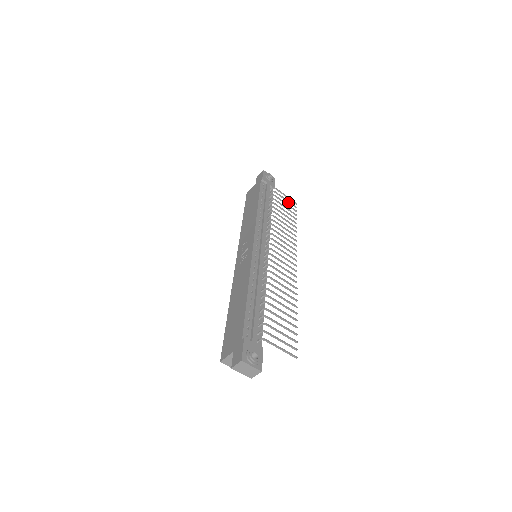
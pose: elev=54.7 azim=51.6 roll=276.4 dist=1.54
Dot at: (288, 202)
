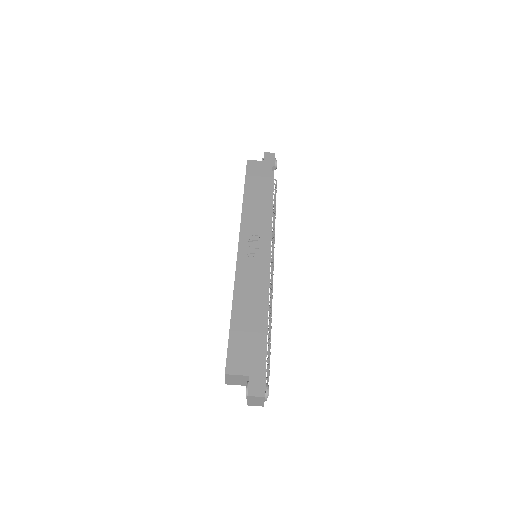
Dot at: occluded
